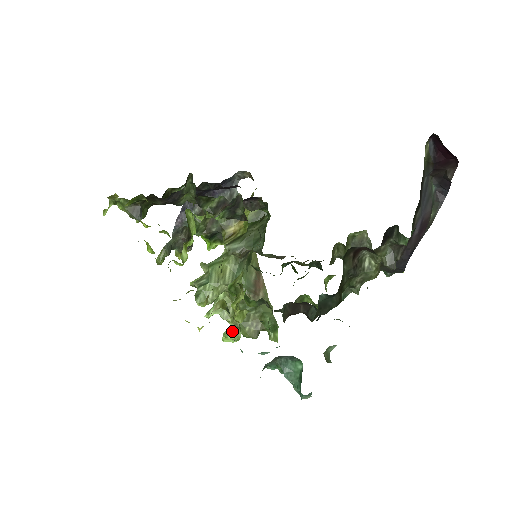
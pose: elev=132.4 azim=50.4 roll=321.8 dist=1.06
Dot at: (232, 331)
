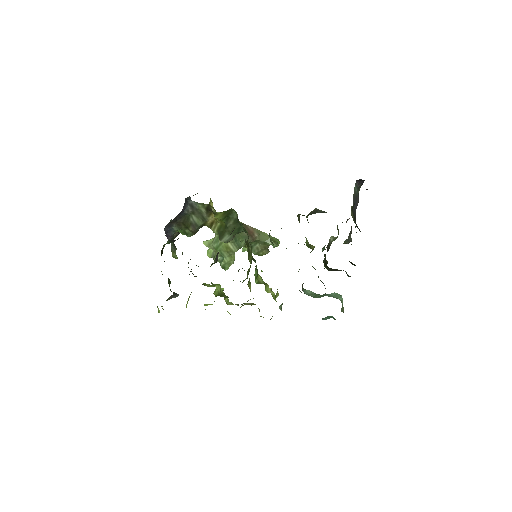
Dot at: occluded
